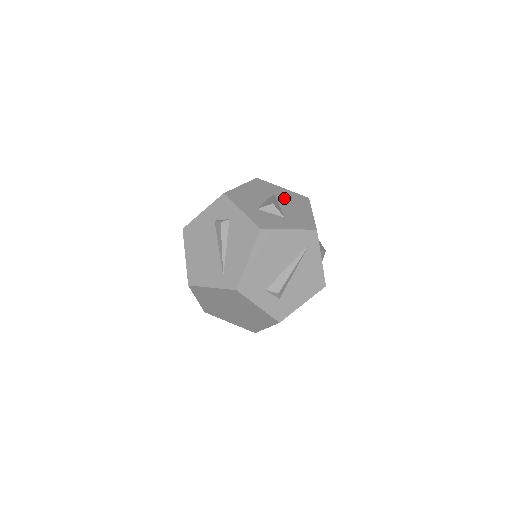
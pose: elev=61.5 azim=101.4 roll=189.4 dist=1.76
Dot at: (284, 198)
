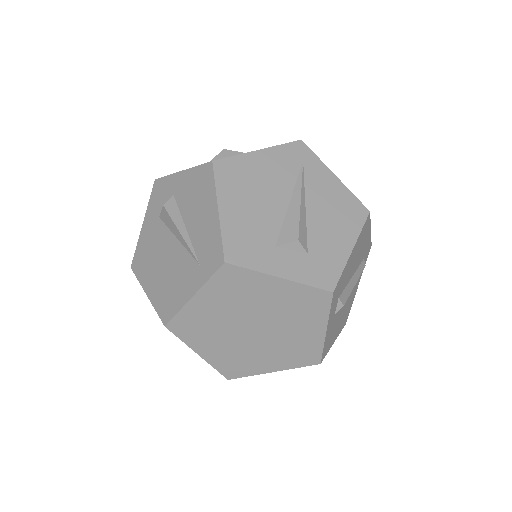
Dot at: occluded
